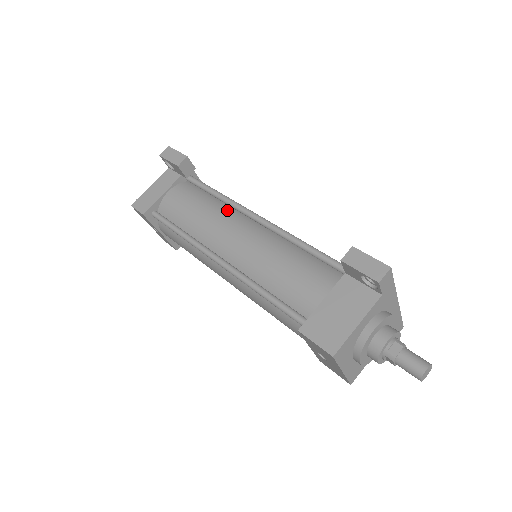
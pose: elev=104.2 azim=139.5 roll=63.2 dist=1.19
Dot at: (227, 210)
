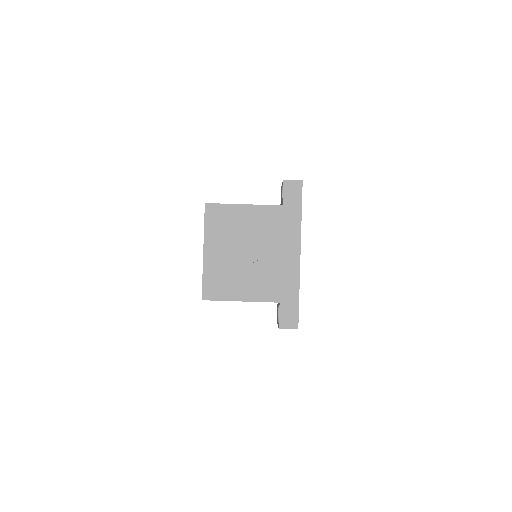
Dot at: occluded
